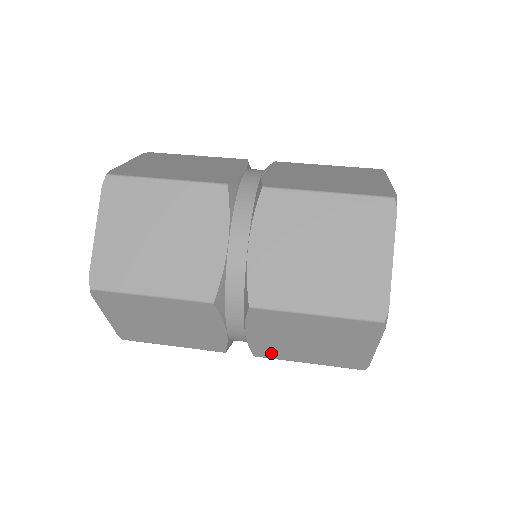
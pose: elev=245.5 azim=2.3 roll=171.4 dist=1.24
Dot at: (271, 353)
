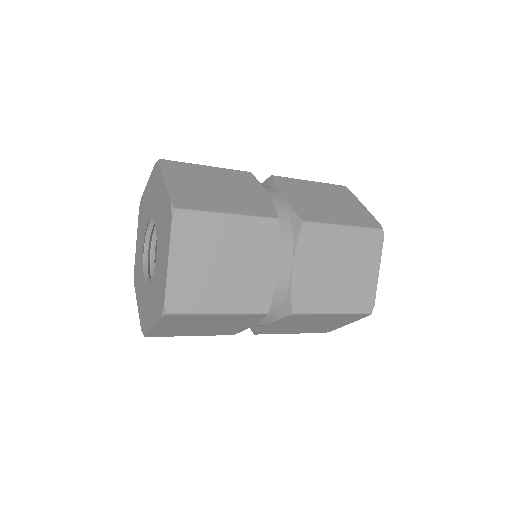
Dot at: (307, 302)
